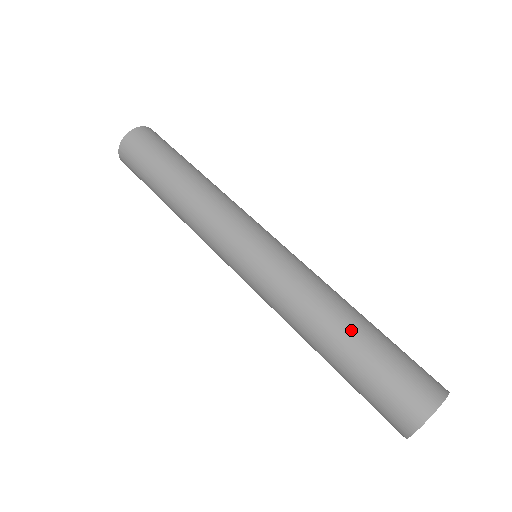
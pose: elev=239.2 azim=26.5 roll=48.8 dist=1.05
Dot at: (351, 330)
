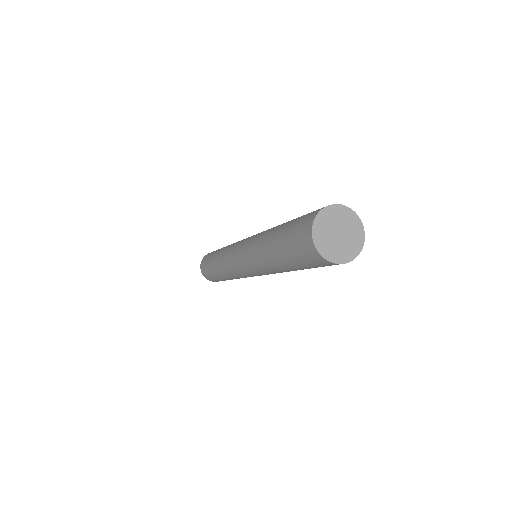
Dot at: (278, 228)
